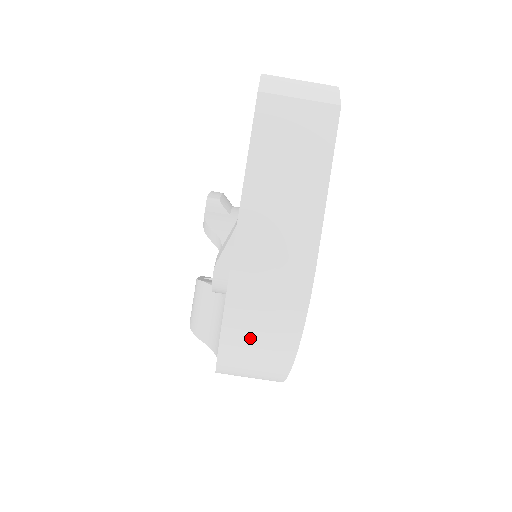
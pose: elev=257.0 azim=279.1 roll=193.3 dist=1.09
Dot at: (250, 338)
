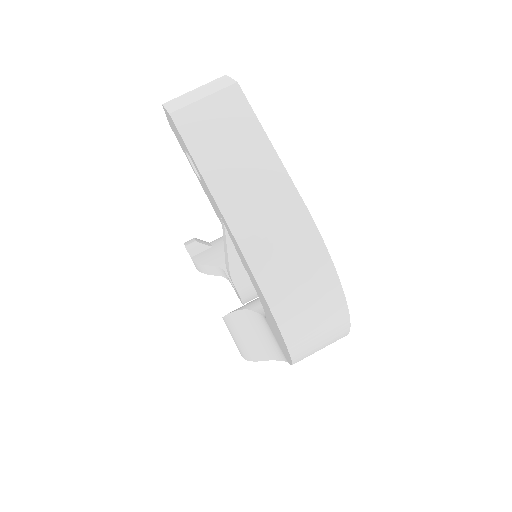
Dot at: (298, 303)
